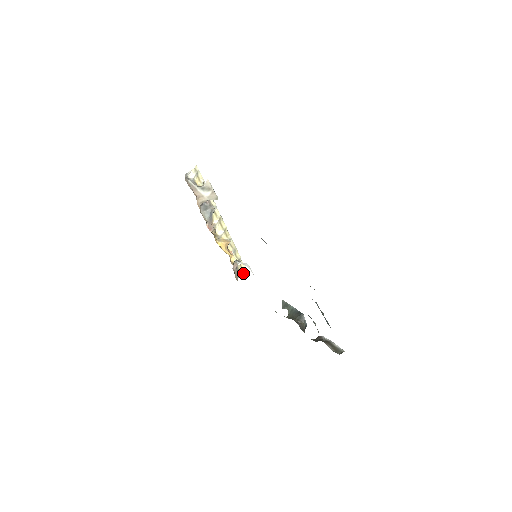
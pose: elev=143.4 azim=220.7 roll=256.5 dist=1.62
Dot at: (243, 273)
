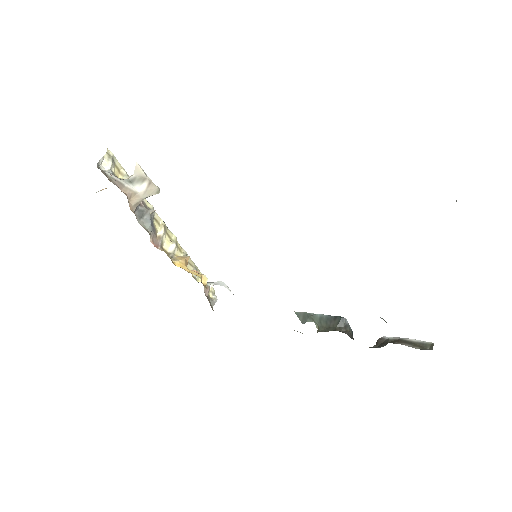
Dot at: (216, 298)
